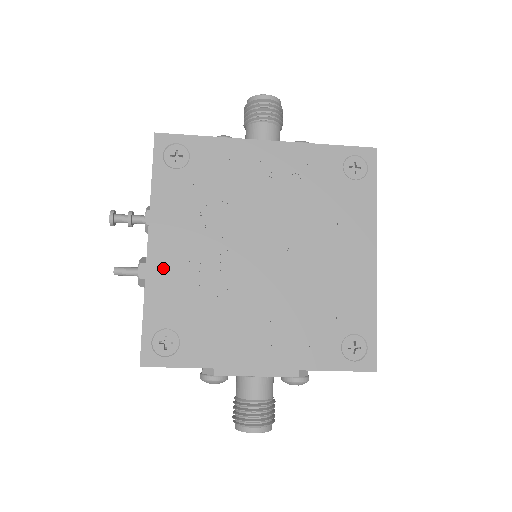
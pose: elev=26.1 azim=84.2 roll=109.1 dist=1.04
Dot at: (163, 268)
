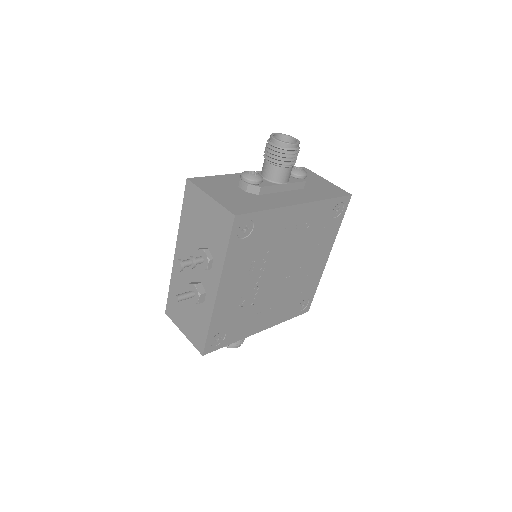
Dot at: (224, 302)
